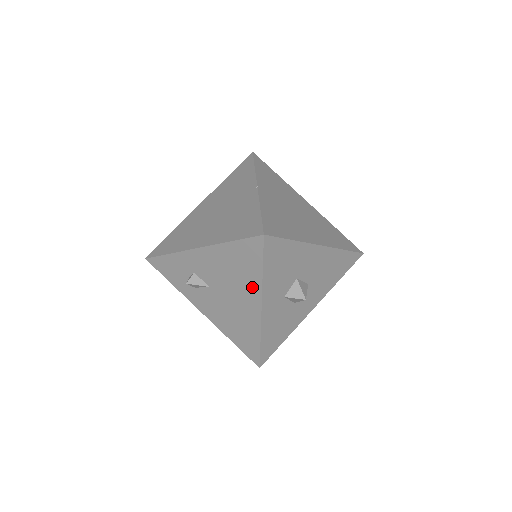
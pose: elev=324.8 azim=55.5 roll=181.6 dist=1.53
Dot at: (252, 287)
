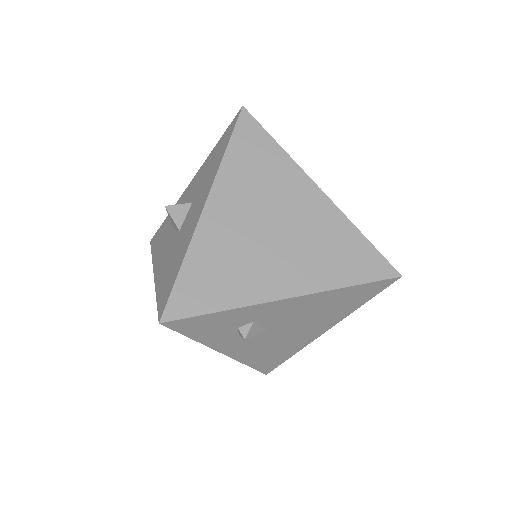
Dot at: (334, 318)
